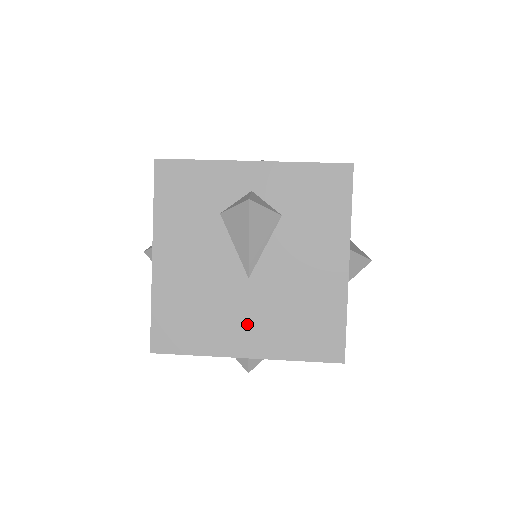
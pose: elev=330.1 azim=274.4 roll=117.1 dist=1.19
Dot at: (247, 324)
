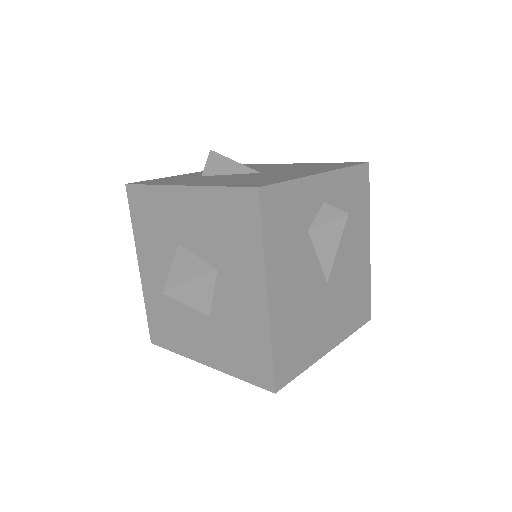
Dot at: (329, 323)
